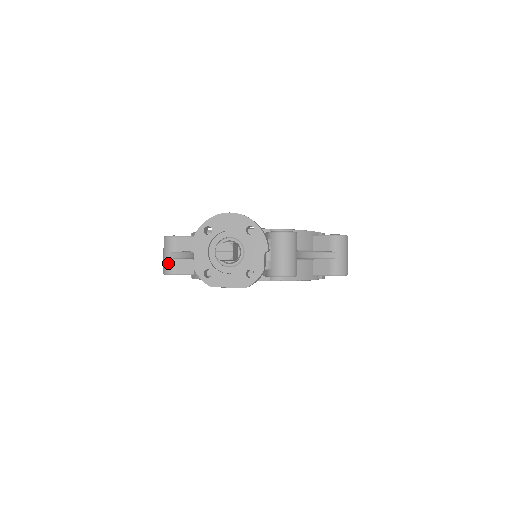
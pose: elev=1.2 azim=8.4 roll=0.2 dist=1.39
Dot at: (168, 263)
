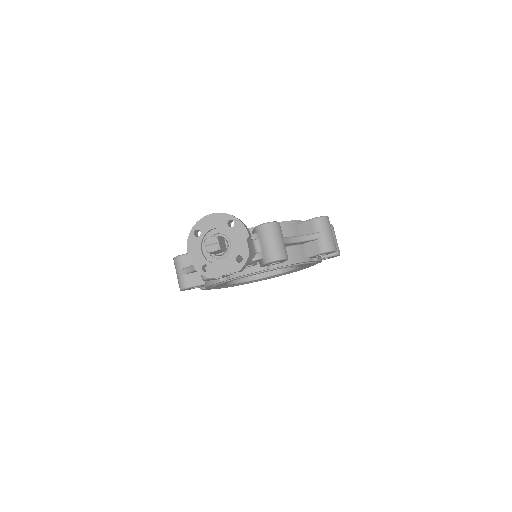
Dot at: (181, 279)
